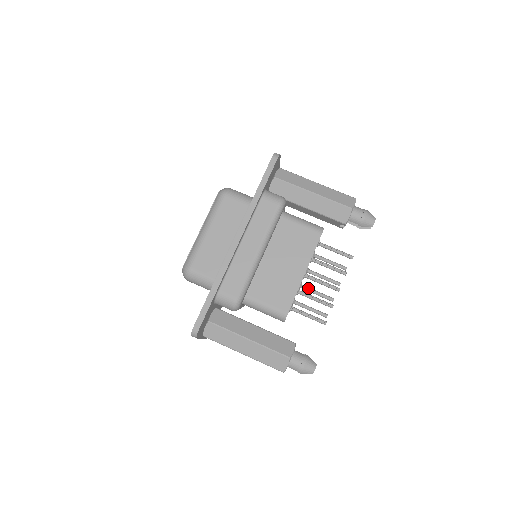
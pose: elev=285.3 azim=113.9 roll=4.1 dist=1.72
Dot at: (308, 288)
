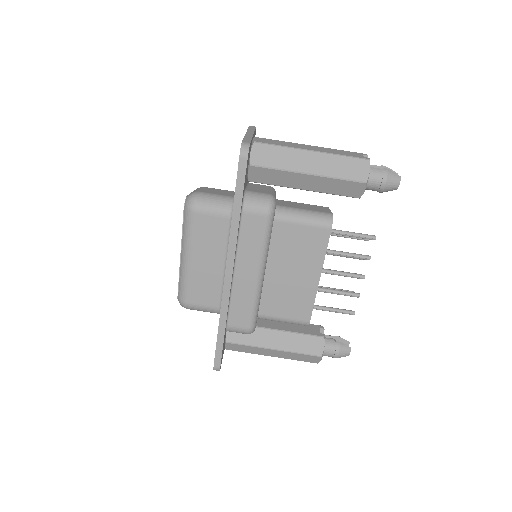
Dot at: occluded
